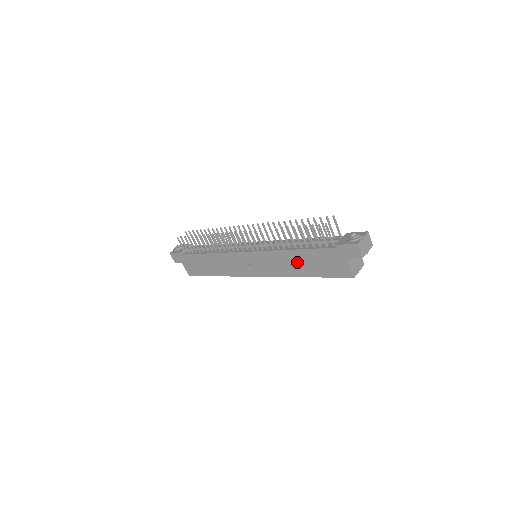
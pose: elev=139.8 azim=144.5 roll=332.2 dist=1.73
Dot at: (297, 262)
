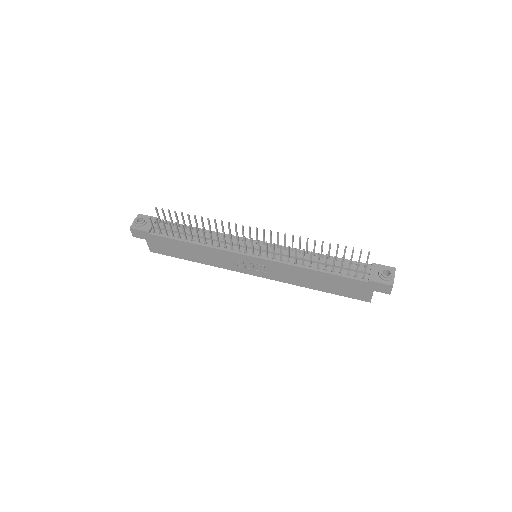
Dot at: (314, 279)
